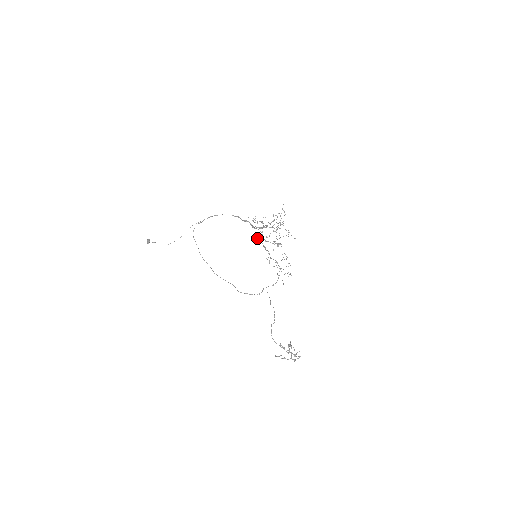
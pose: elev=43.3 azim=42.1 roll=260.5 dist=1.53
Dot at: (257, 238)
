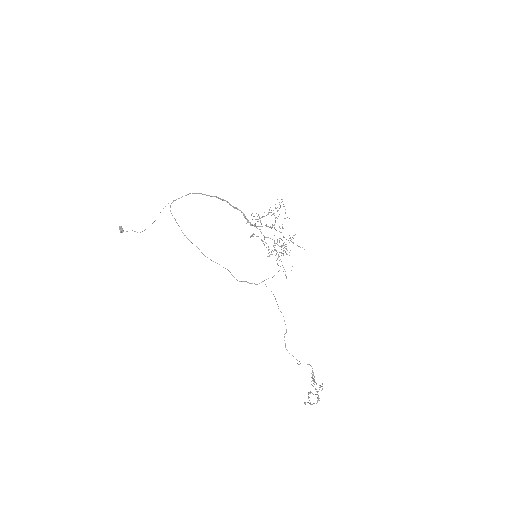
Dot at: occluded
